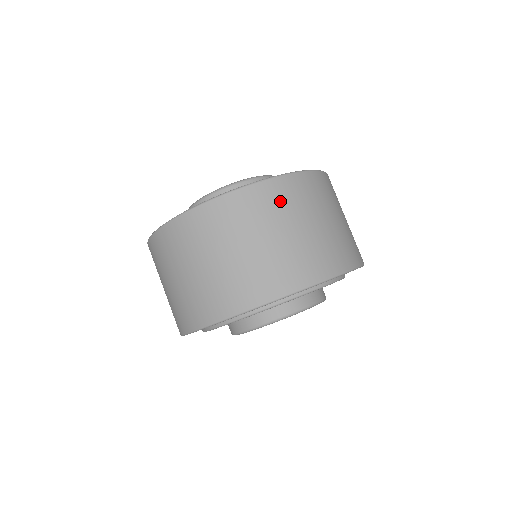
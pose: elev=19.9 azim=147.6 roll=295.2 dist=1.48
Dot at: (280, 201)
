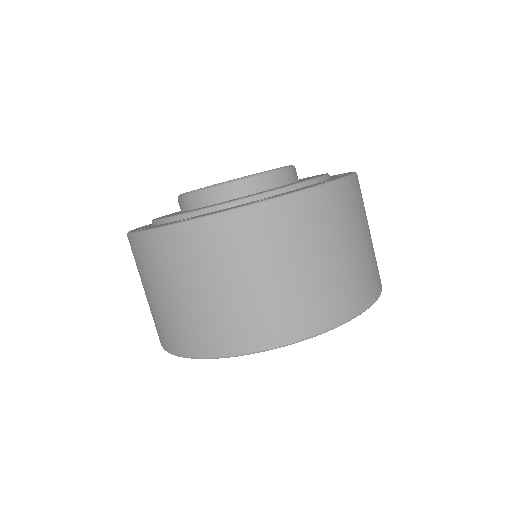
Dot at: (348, 208)
